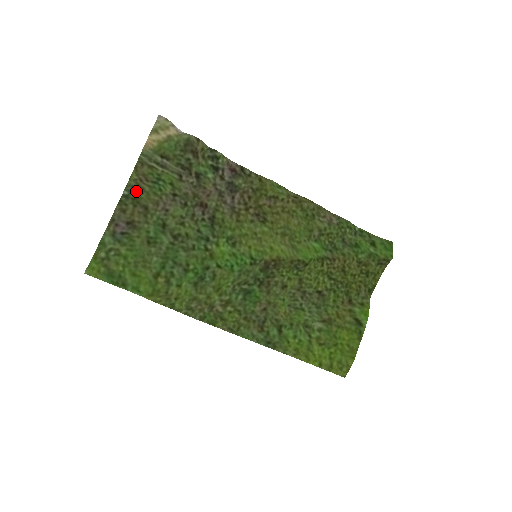
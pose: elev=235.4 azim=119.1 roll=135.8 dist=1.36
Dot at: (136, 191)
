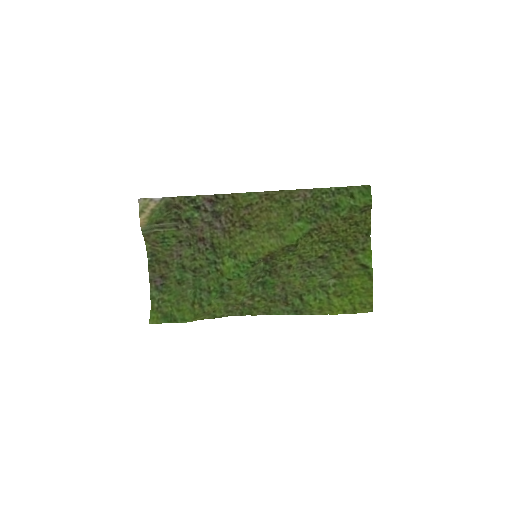
Dot at: (154, 254)
